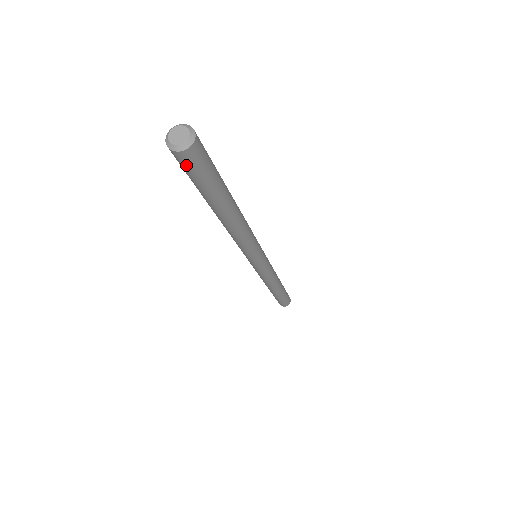
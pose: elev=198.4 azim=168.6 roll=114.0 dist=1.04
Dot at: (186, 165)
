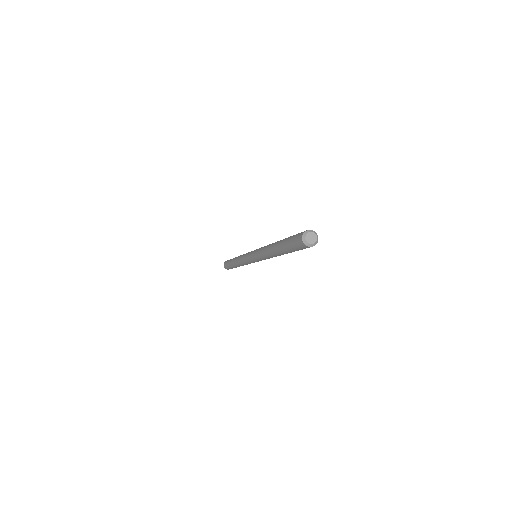
Dot at: (298, 243)
